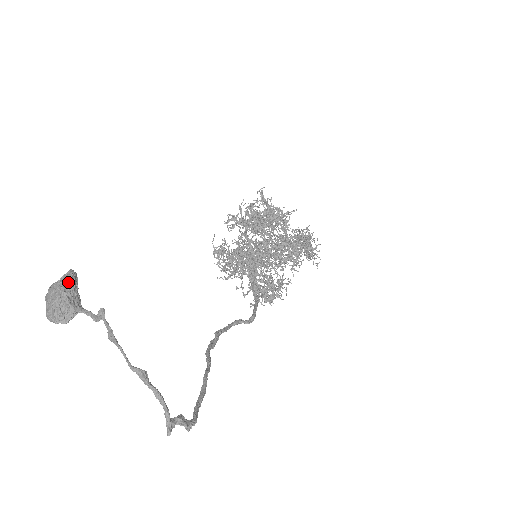
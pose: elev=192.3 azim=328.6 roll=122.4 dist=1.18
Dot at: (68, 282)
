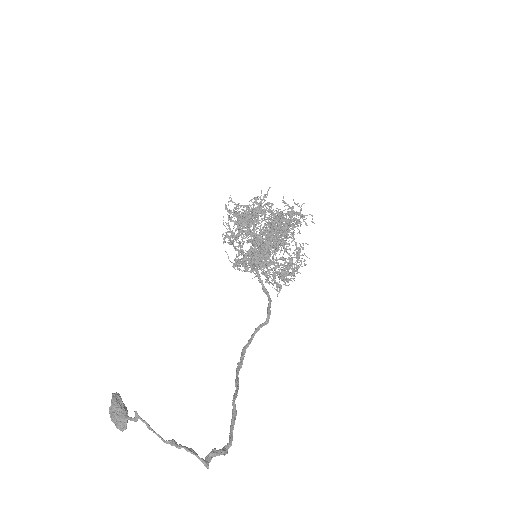
Dot at: (113, 404)
